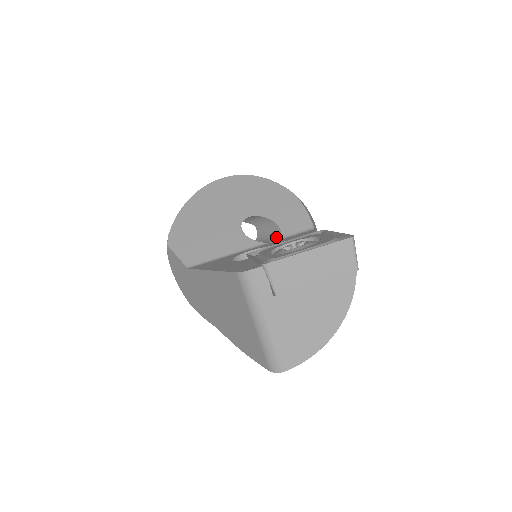
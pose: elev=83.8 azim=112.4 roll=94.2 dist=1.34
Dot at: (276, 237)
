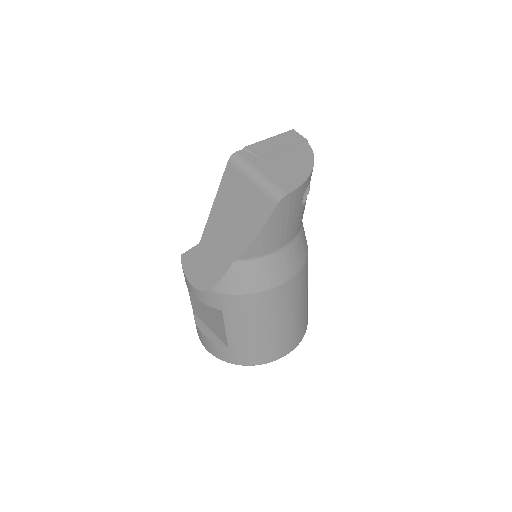
Dot at: occluded
